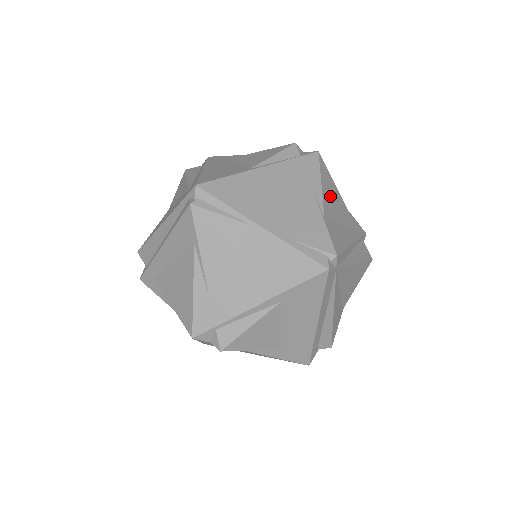
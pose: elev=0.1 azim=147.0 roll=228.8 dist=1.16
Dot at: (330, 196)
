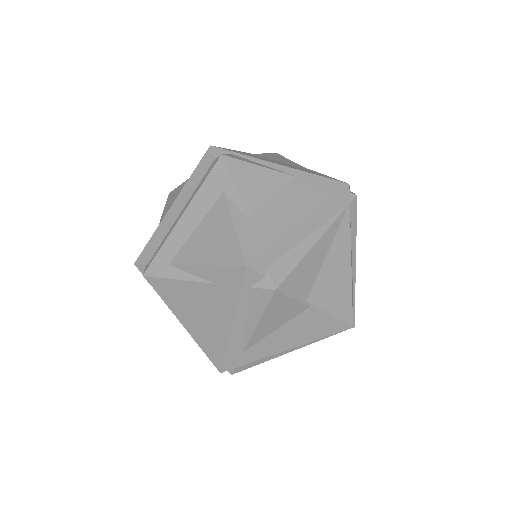
Dot at: occluded
